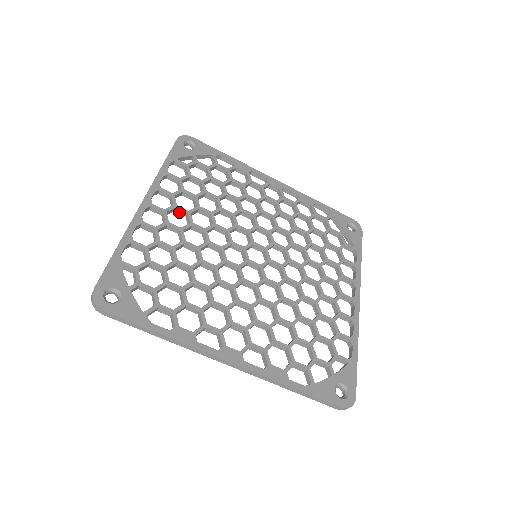
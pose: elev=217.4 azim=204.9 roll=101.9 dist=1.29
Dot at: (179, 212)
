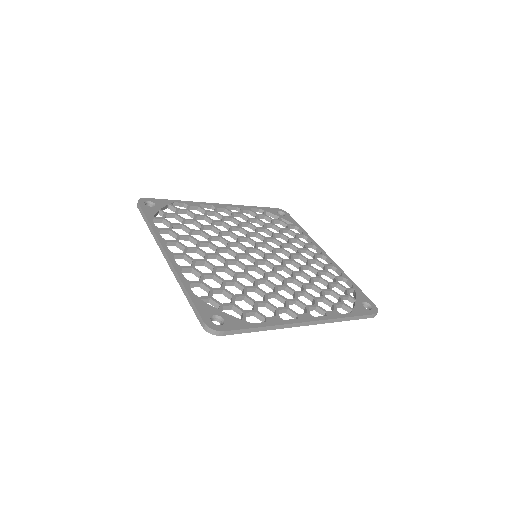
Dot at: (190, 251)
